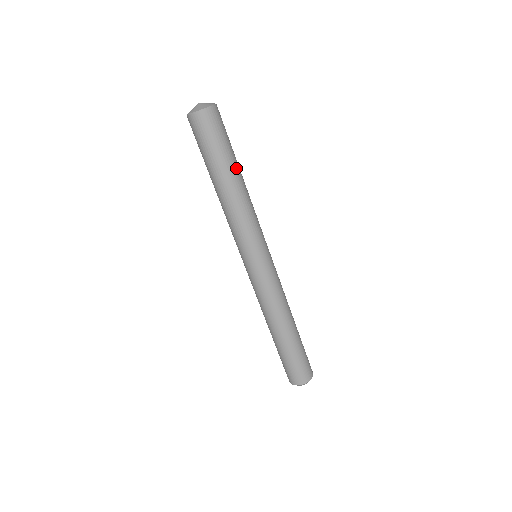
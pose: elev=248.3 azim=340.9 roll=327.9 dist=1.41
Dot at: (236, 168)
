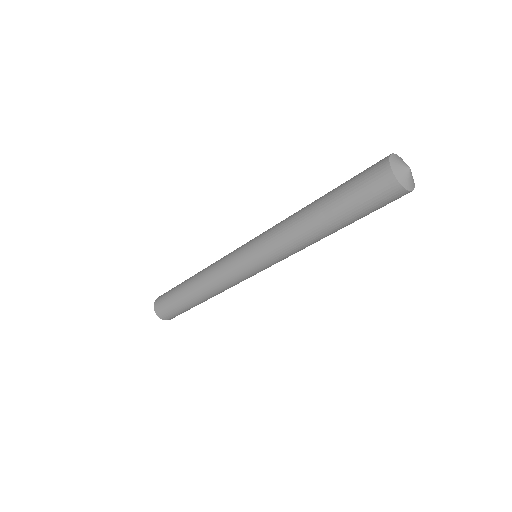
Dot at: occluded
